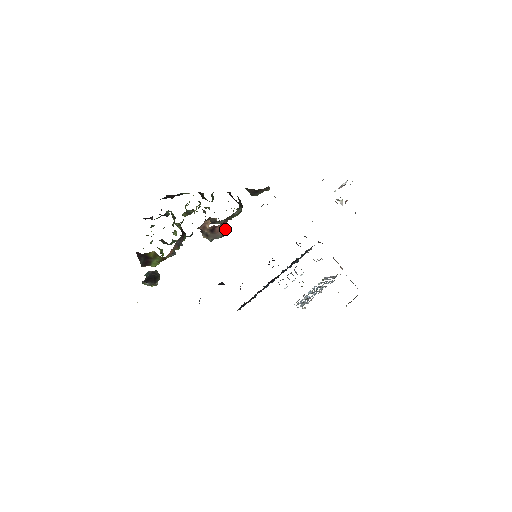
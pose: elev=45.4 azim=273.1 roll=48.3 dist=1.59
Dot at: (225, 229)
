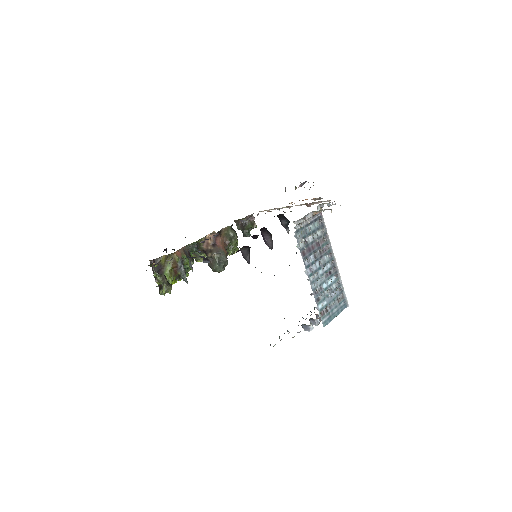
Dot at: (227, 252)
